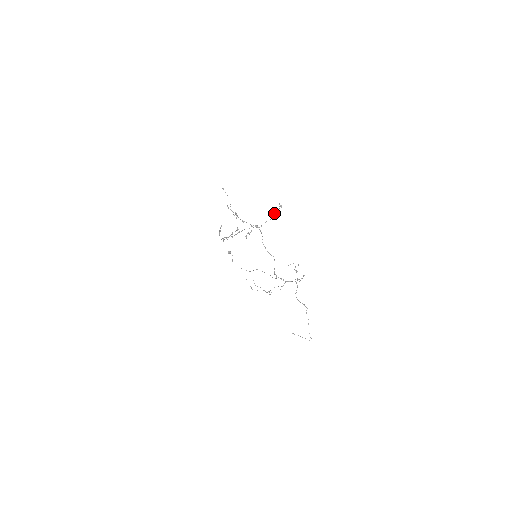
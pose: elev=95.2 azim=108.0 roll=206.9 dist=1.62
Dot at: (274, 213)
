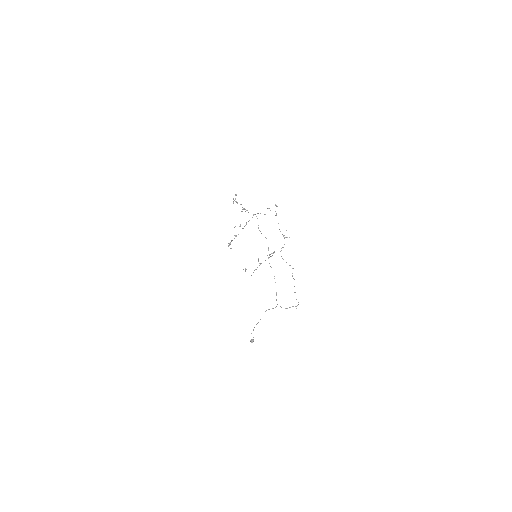
Dot at: (270, 210)
